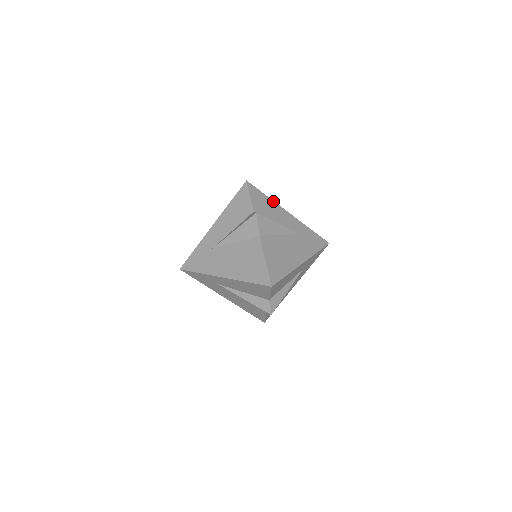
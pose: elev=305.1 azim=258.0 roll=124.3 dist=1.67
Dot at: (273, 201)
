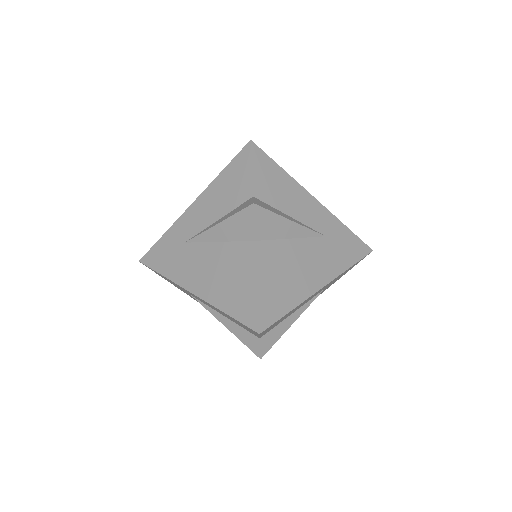
Dot at: (291, 178)
